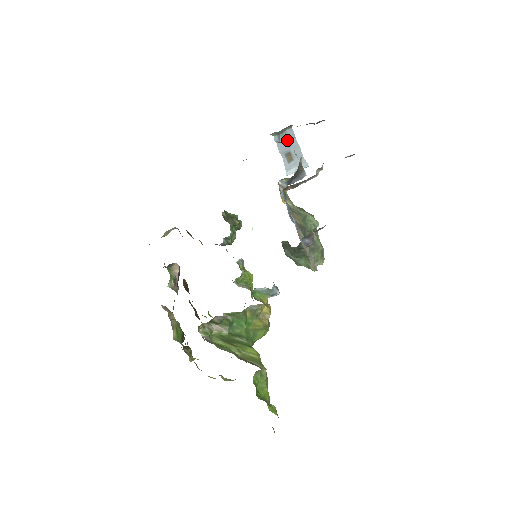
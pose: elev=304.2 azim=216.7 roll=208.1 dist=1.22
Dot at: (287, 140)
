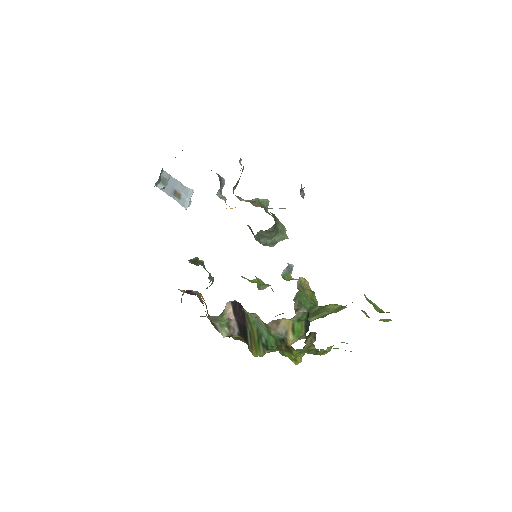
Dot at: (167, 182)
